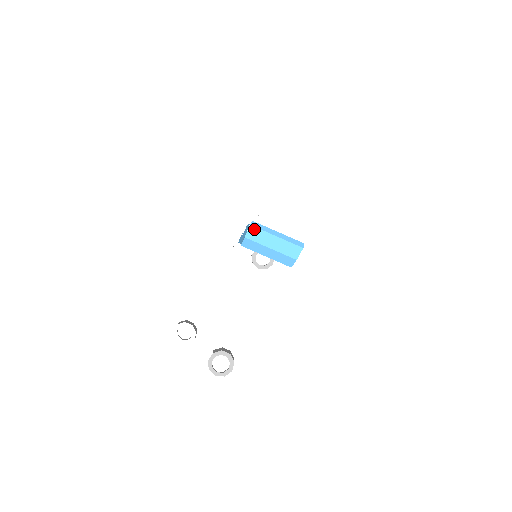
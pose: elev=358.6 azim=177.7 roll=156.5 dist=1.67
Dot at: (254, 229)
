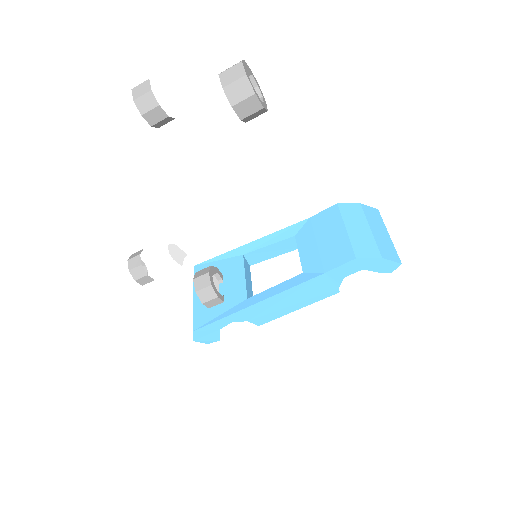
Dot at: (377, 213)
